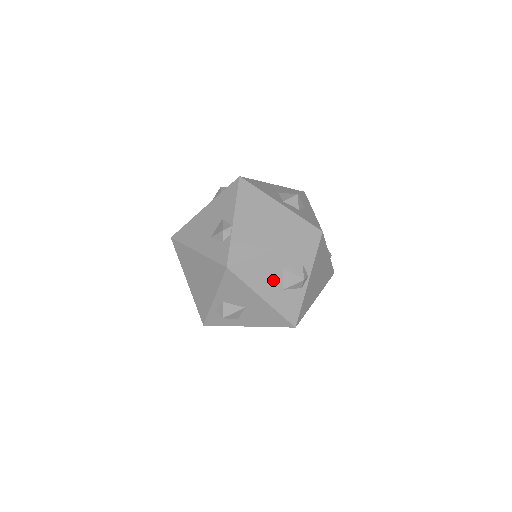
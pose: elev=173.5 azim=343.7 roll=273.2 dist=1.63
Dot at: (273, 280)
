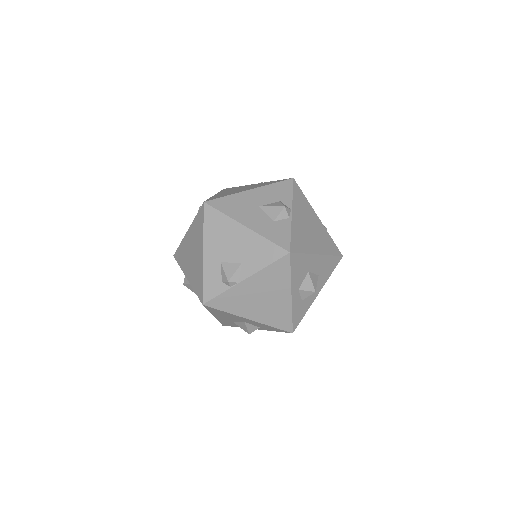
Dot at: (231, 319)
